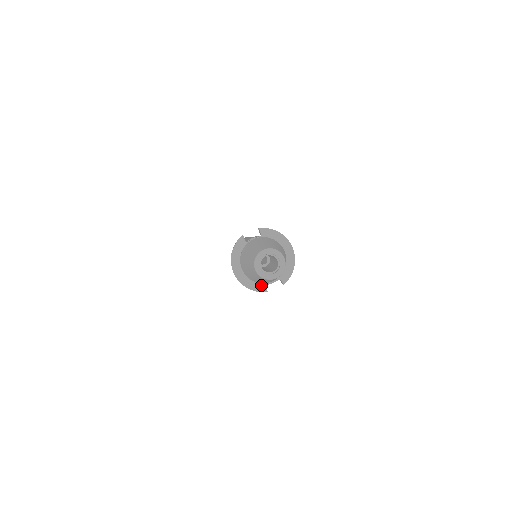
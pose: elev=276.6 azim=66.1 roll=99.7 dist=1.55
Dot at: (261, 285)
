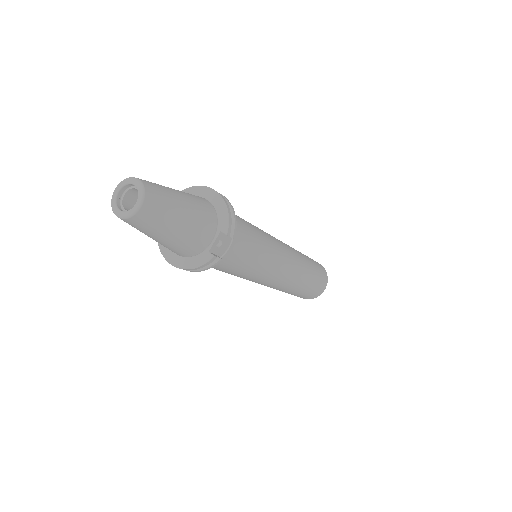
Dot at: (203, 254)
